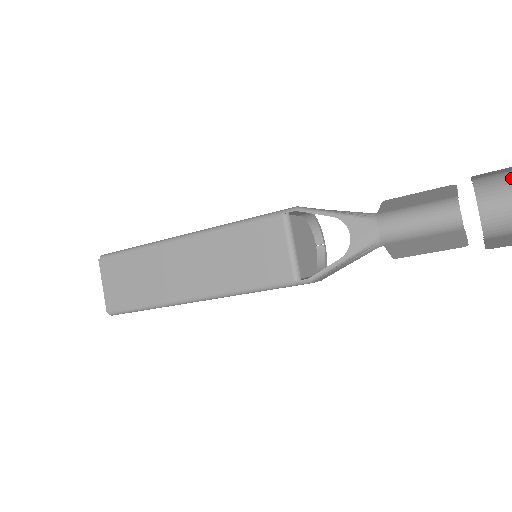
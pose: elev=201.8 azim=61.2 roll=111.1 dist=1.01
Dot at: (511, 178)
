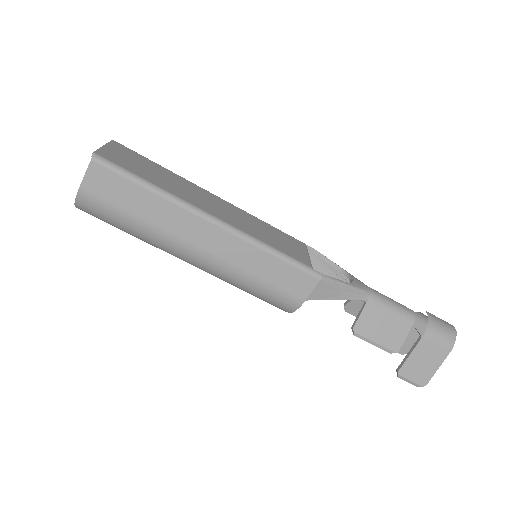
Dot at: occluded
